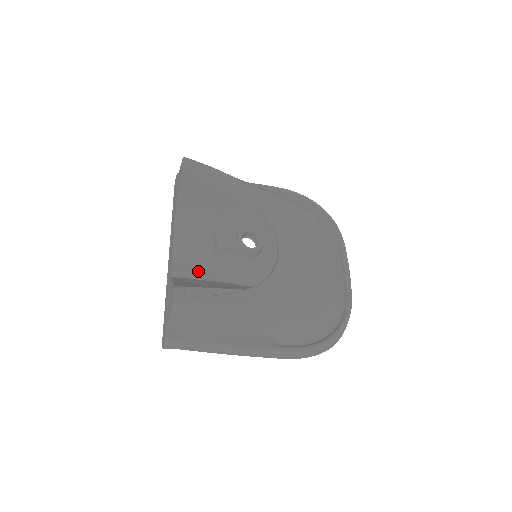
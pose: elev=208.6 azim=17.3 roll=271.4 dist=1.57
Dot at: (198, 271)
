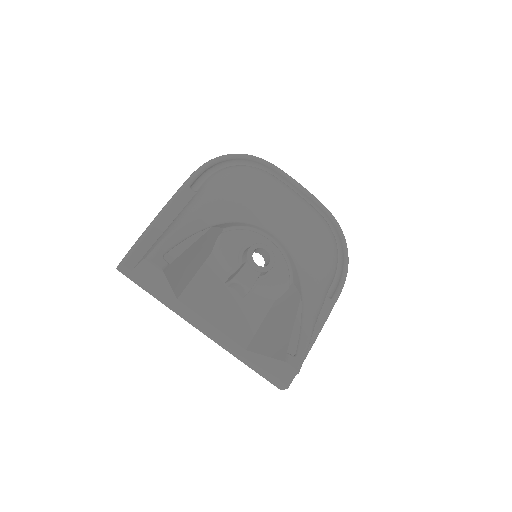
Dot at: (252, 321)
